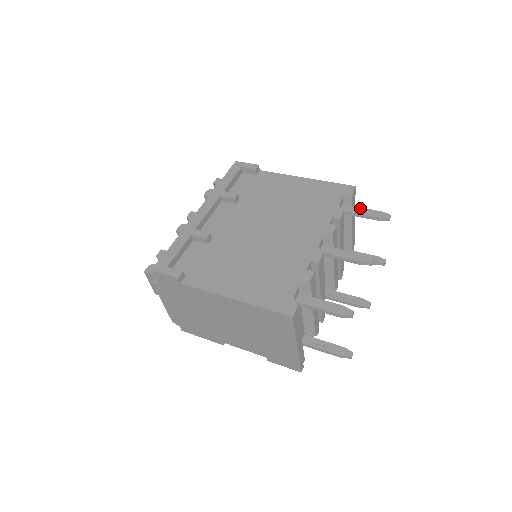
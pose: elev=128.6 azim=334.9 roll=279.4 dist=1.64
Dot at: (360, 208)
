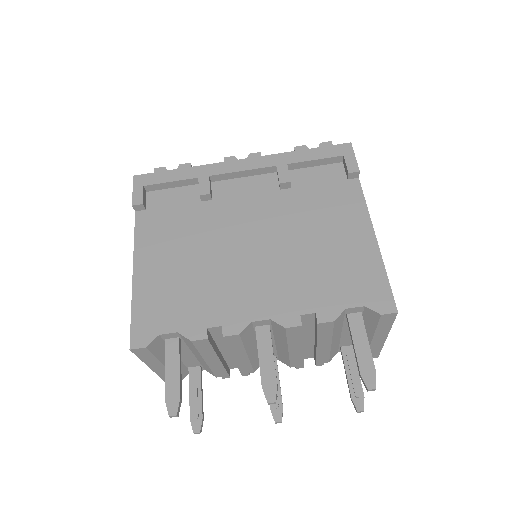
Dot at: (366, 339)
